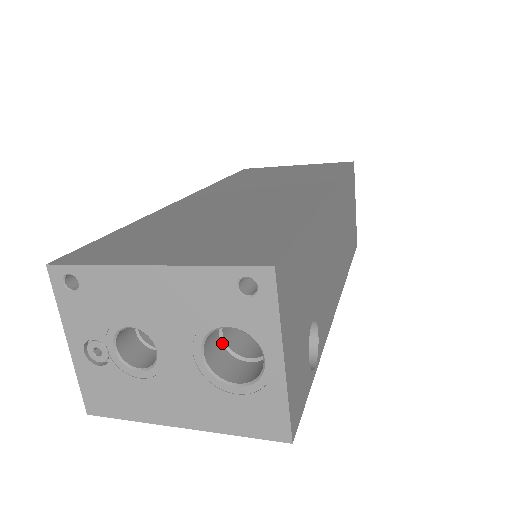
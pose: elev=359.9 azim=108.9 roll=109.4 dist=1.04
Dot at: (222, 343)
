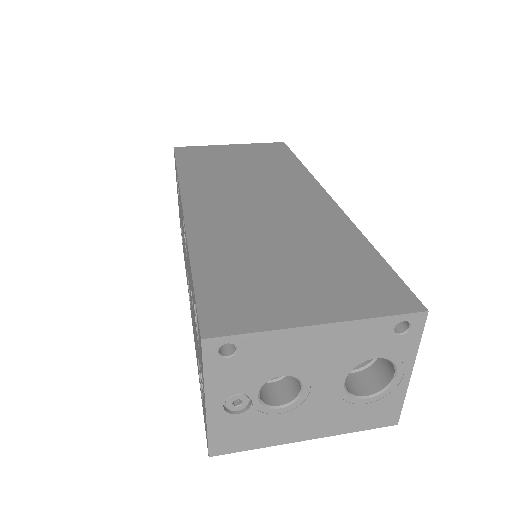
Dot at: occluded
